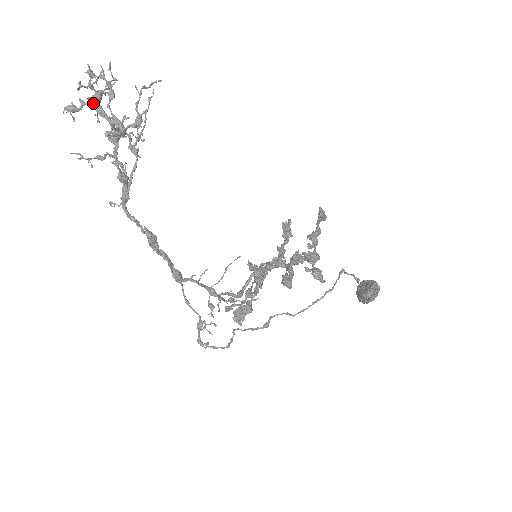
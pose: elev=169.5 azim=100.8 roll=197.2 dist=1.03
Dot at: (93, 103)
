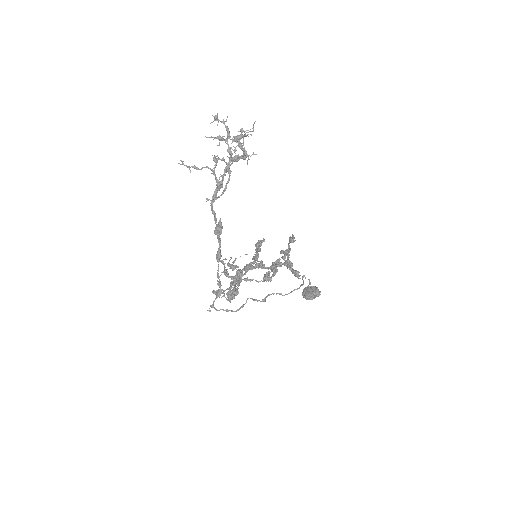
Dot at: (236, 140)
